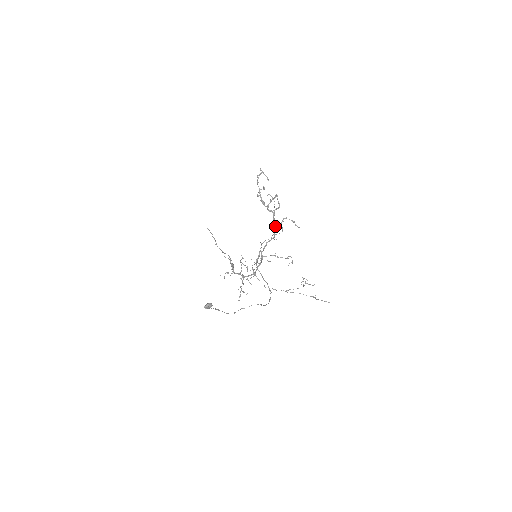
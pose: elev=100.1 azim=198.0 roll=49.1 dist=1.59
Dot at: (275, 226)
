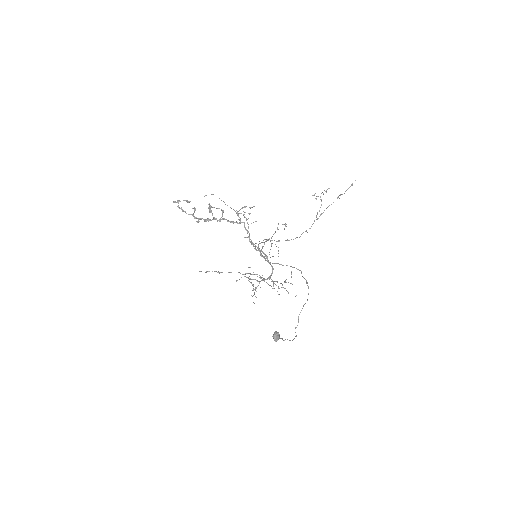
Dot at: occluded
